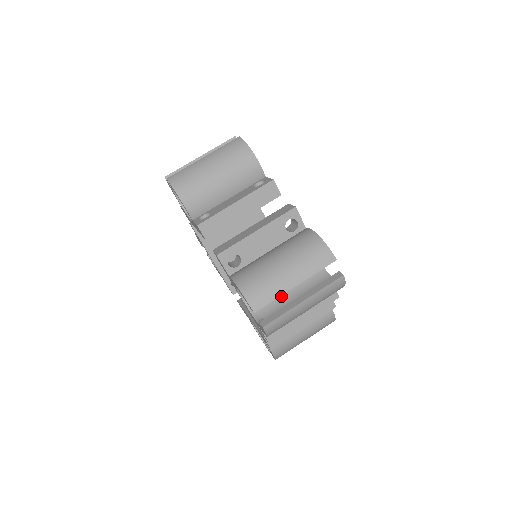
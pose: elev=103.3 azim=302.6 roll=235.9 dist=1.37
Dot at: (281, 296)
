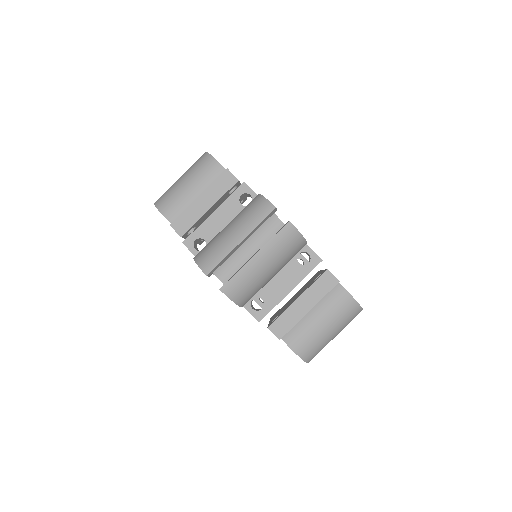
Dot at: occluded
